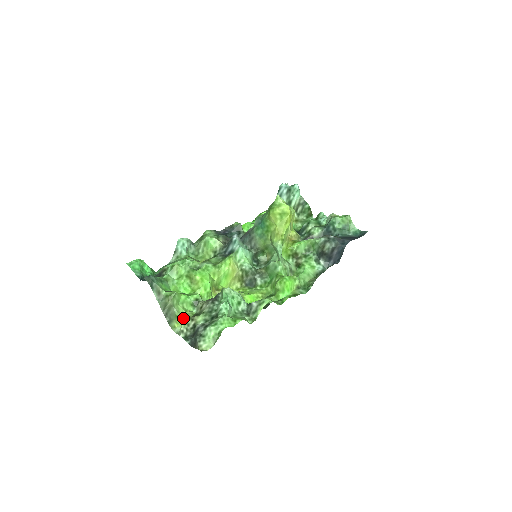
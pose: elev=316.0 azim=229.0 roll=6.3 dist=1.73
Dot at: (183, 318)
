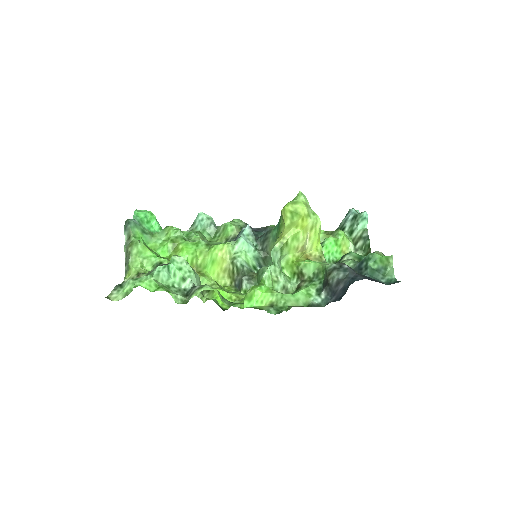
Dot at: (133, 271)
